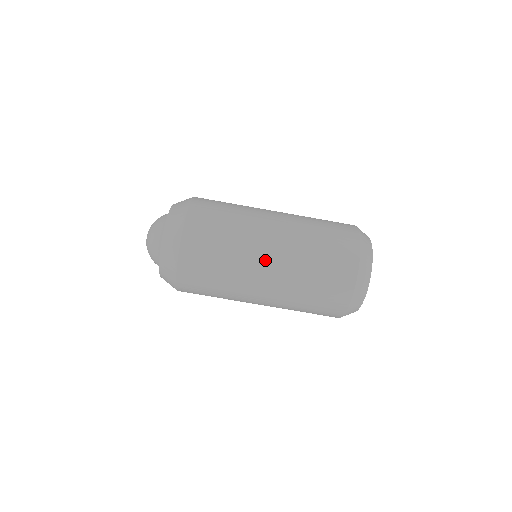
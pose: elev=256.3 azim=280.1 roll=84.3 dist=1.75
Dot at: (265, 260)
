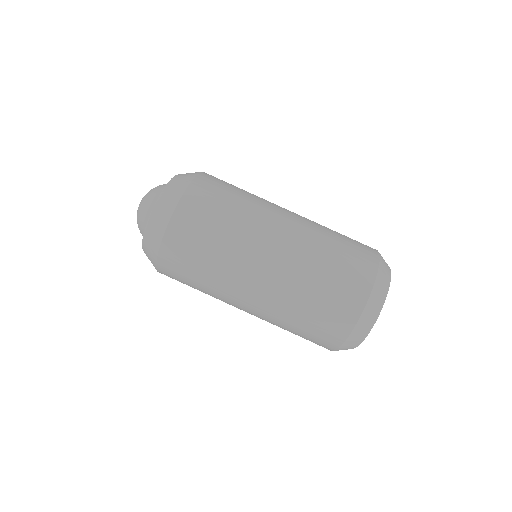
Dot at: (280, 223)
